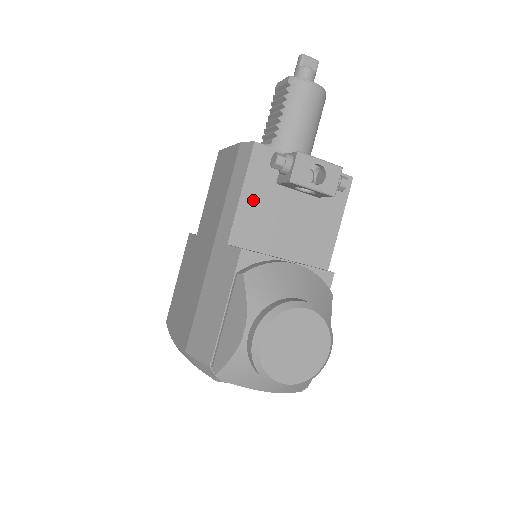
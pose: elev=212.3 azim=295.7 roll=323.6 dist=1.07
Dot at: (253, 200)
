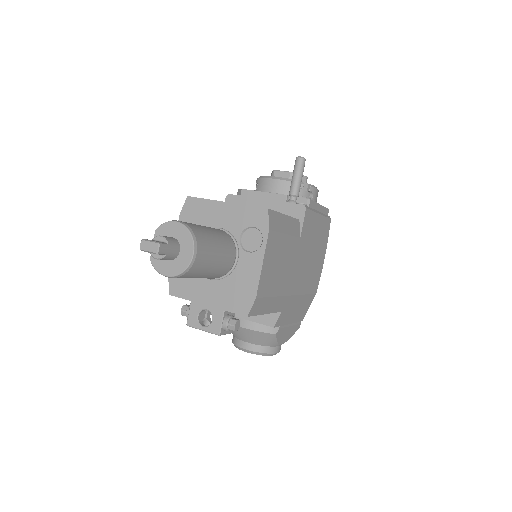
Dot at: occluded
